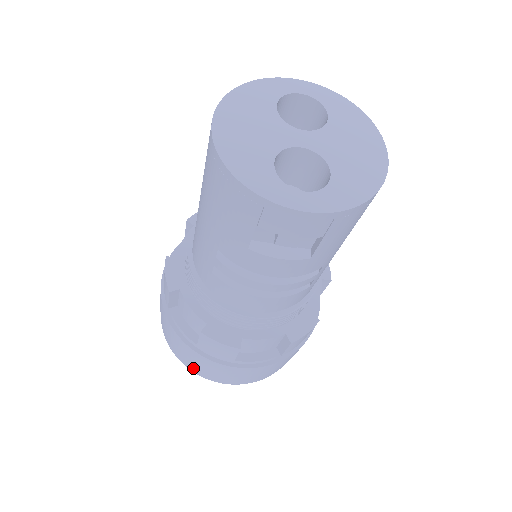
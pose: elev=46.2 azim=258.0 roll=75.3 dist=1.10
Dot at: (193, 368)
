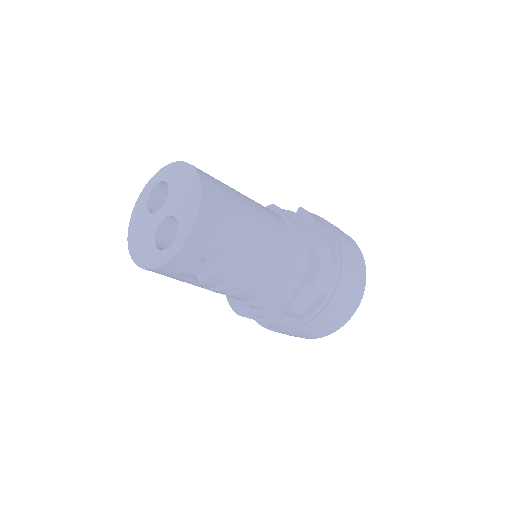
Dot at: (308, 338)
